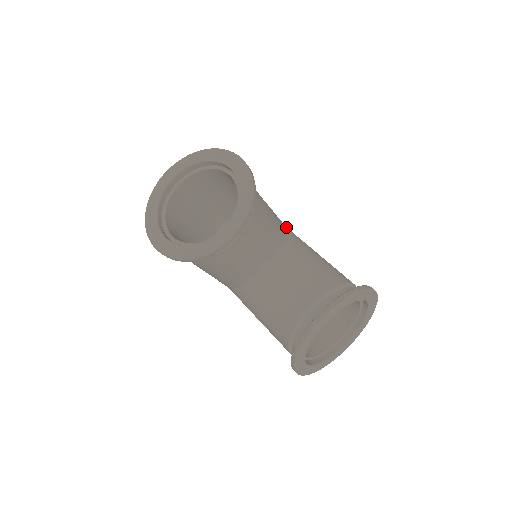
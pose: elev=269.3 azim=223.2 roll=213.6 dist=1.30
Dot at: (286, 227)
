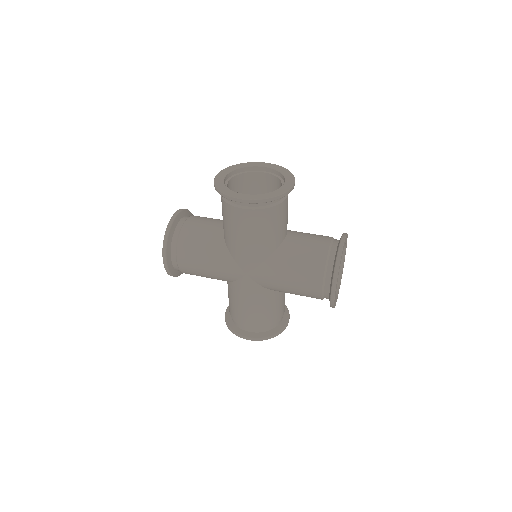
Dot at: occluded
